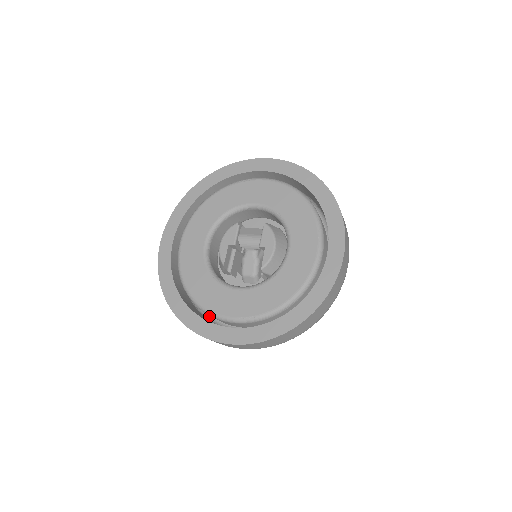
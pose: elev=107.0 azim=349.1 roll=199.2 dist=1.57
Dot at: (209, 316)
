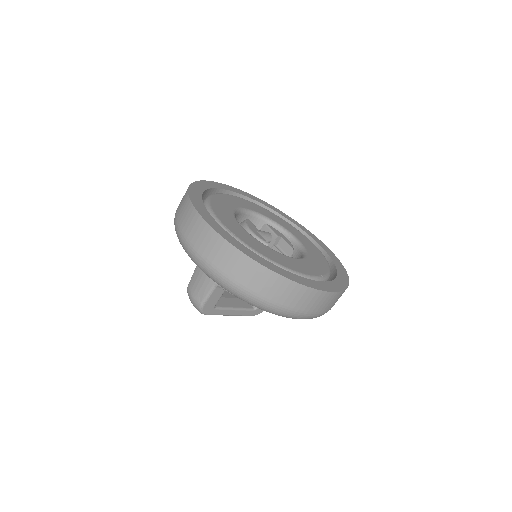
Dot at: occluded
